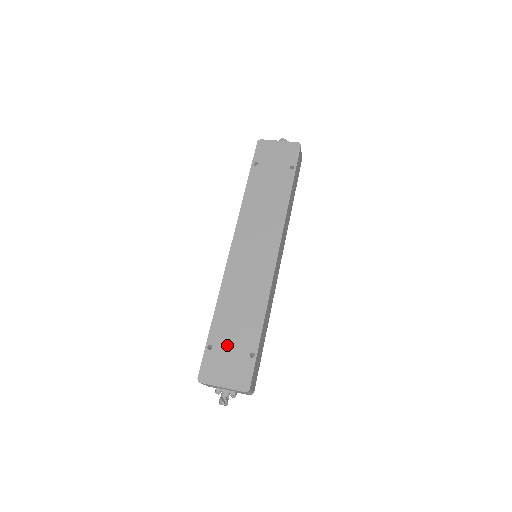
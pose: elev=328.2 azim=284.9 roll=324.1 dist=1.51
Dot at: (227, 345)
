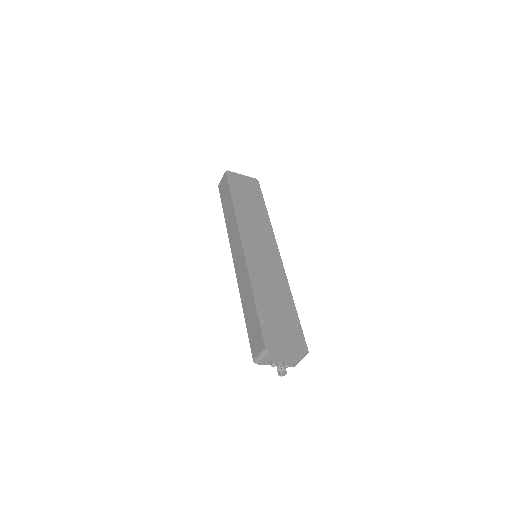
Dot at: (276, 319)
